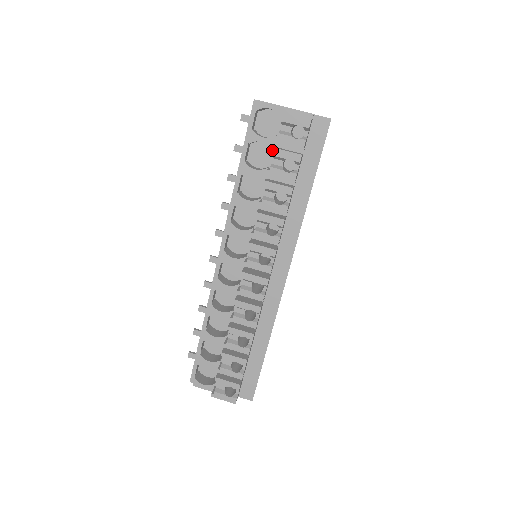
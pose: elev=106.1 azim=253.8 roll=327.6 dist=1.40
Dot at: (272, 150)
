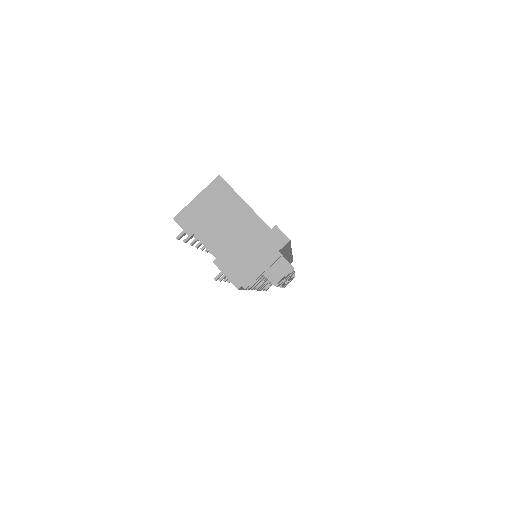
Dot at: occluded
